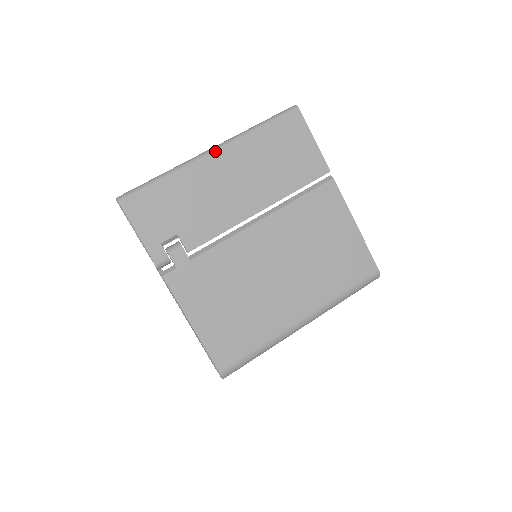
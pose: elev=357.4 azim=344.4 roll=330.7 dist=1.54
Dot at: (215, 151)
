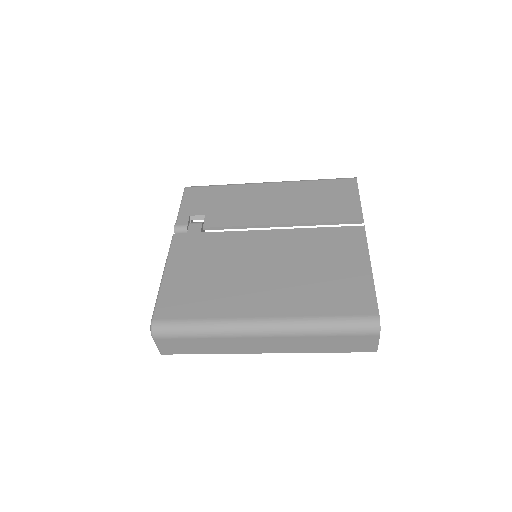
Dot at: (271, 182)
